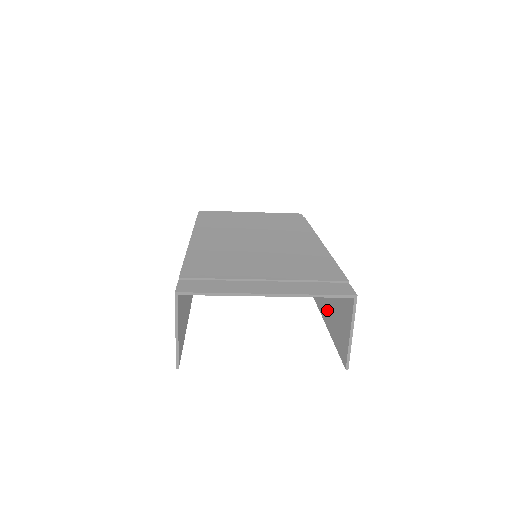
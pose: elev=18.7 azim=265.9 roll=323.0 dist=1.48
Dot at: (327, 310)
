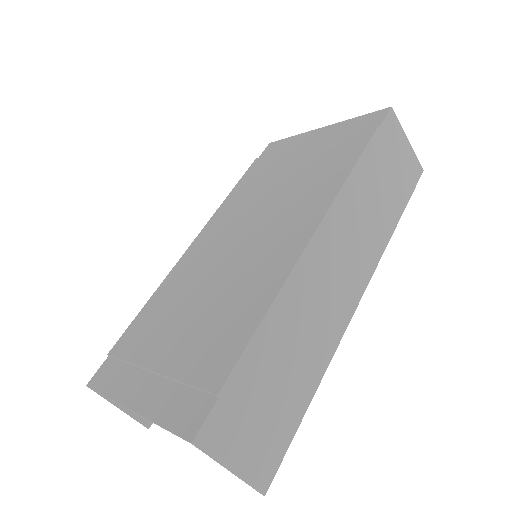
Dot at: (307, 363)
